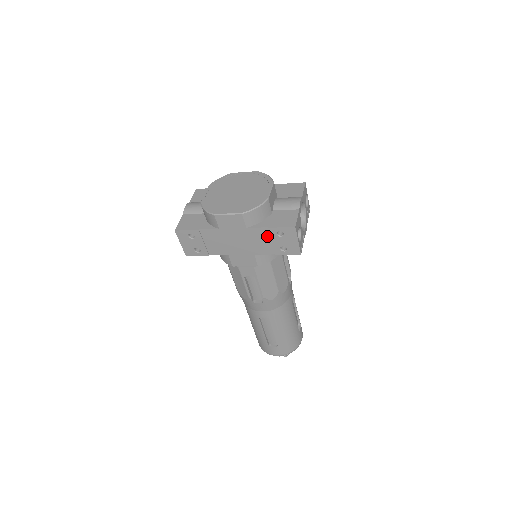
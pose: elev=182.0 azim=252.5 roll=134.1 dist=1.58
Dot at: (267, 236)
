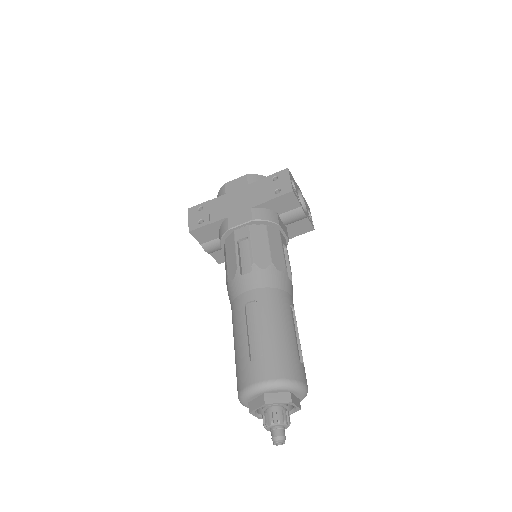
Dot at: (264, 186)
